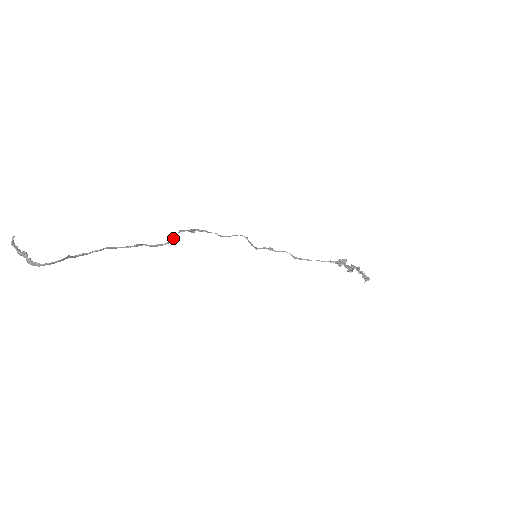
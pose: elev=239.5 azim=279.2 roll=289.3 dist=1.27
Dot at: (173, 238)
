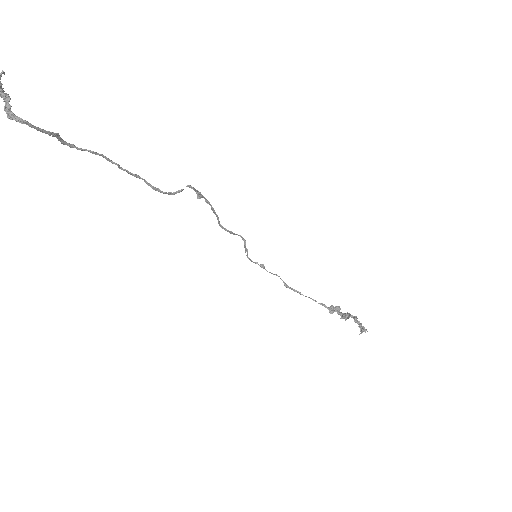
Dot at: (177, 191)
